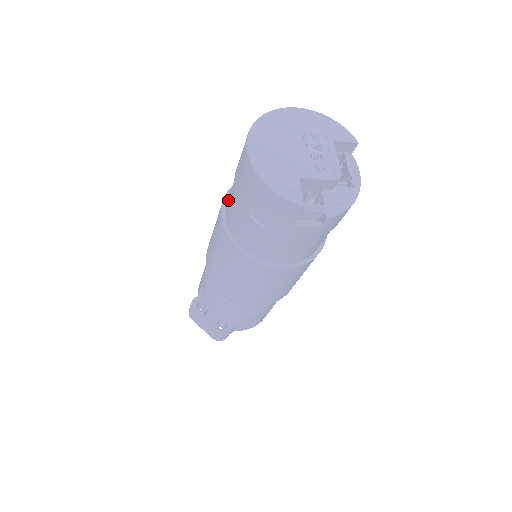
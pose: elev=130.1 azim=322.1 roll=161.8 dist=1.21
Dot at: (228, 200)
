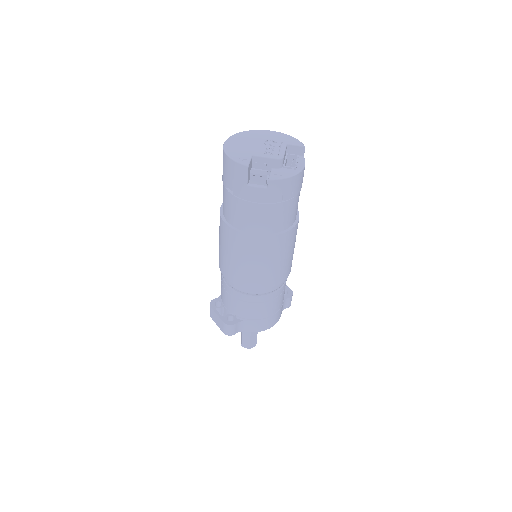
Dot at: occluded
